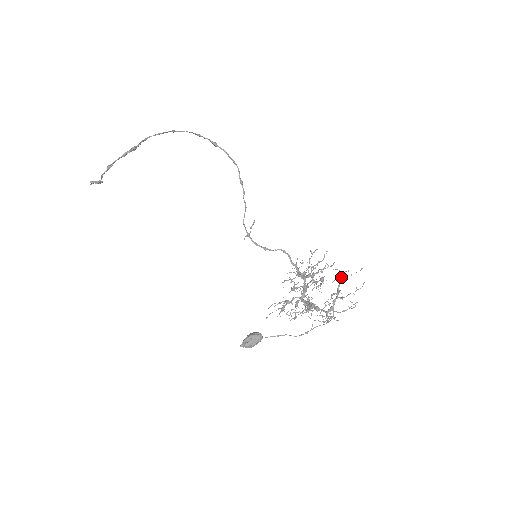
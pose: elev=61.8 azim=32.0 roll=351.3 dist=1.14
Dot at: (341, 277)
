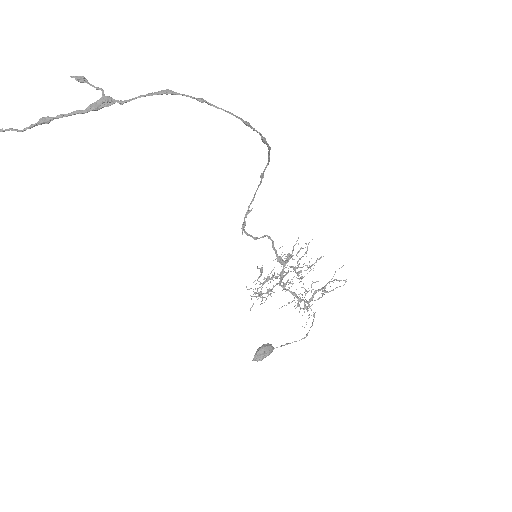
Dot at: (334, 280)
